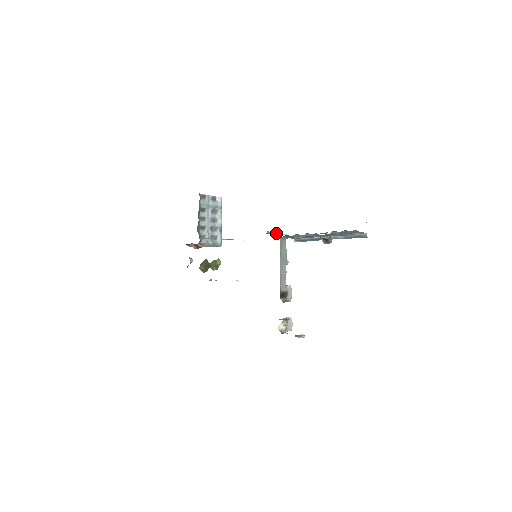
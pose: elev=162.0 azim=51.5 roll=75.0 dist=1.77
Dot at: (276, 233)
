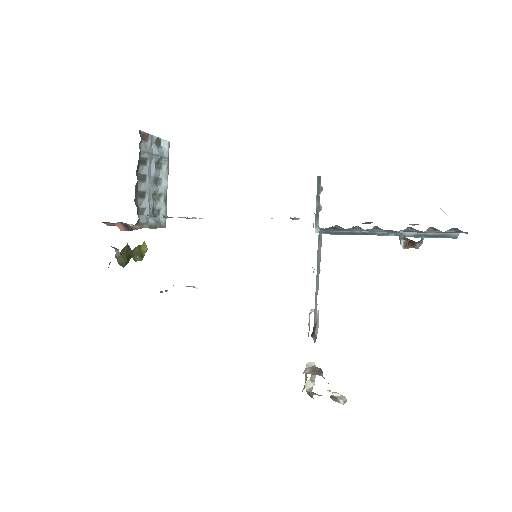
Dot at: (294, 218)
